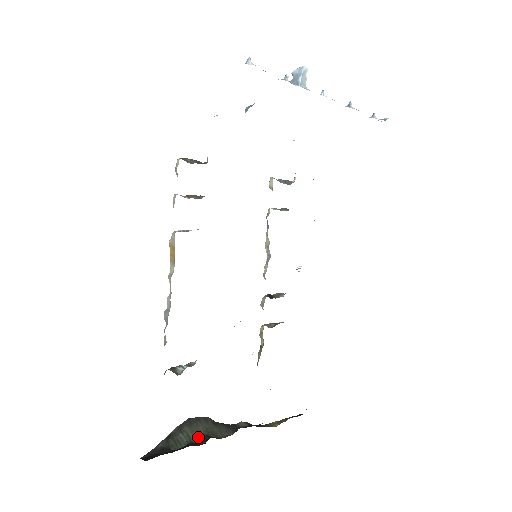
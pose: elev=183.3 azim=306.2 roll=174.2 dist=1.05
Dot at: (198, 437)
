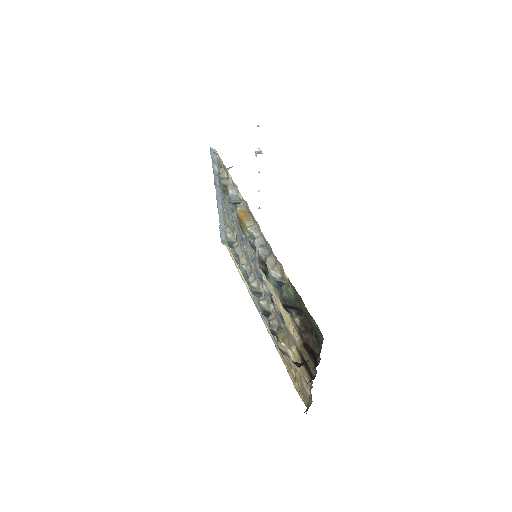
Dot at: occluded
